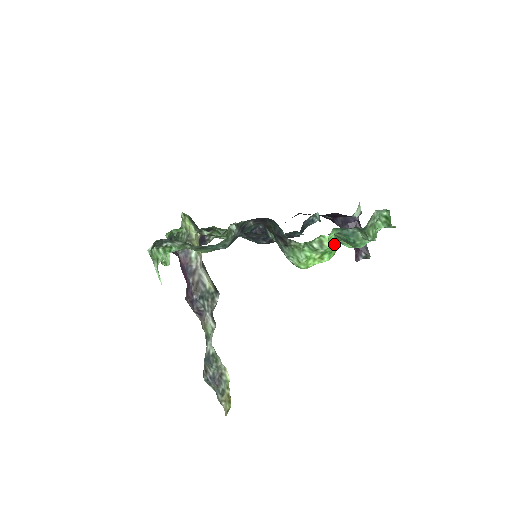
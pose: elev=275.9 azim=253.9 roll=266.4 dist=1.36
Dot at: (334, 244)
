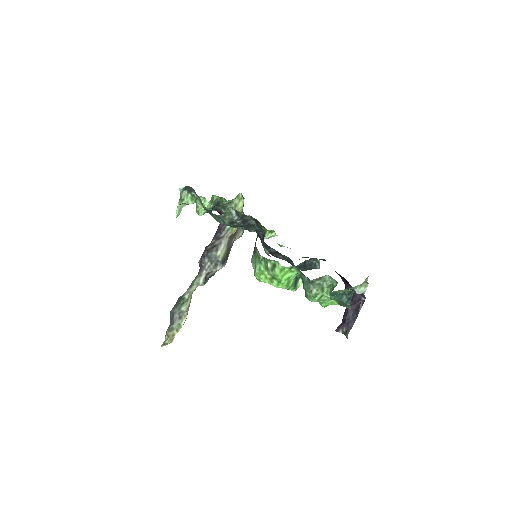
Dot at: (299, 285)
